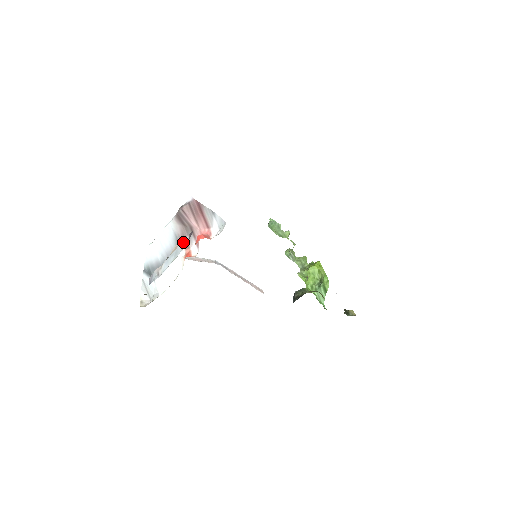
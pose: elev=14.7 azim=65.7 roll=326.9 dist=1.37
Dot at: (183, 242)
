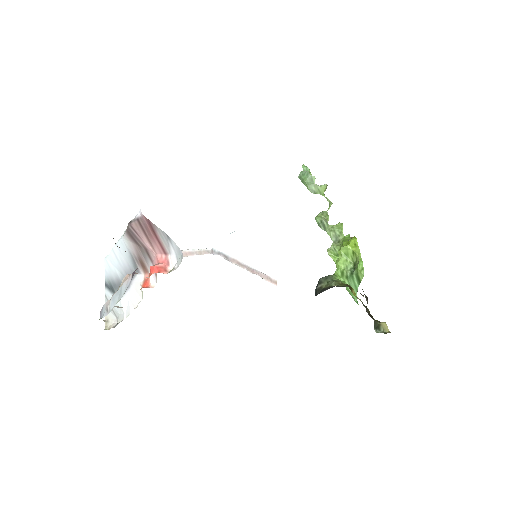
Dot at: (127, 280)
